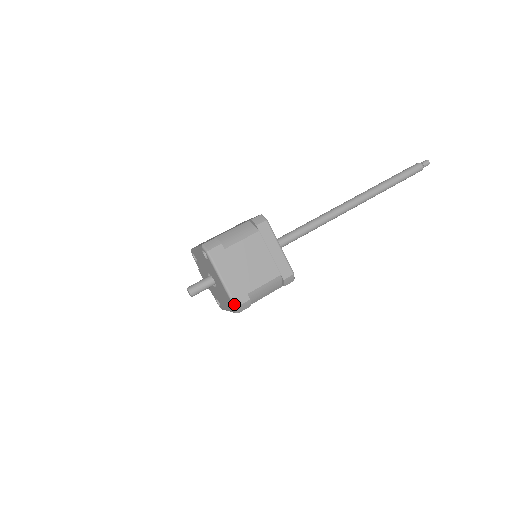
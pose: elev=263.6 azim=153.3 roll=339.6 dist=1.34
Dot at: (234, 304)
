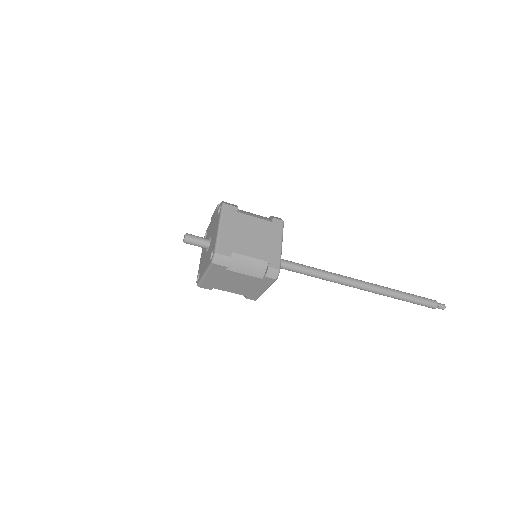
Dot at: (198, 285)
